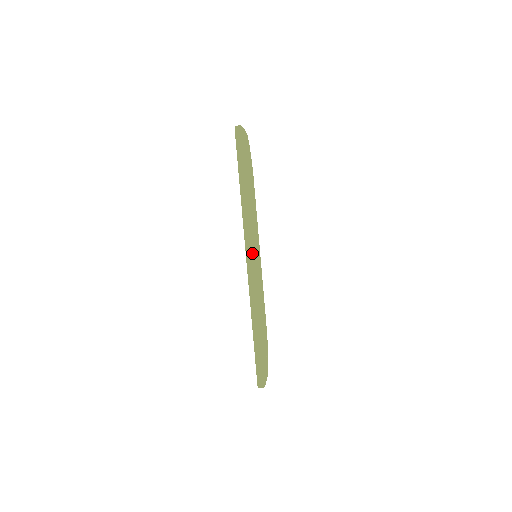
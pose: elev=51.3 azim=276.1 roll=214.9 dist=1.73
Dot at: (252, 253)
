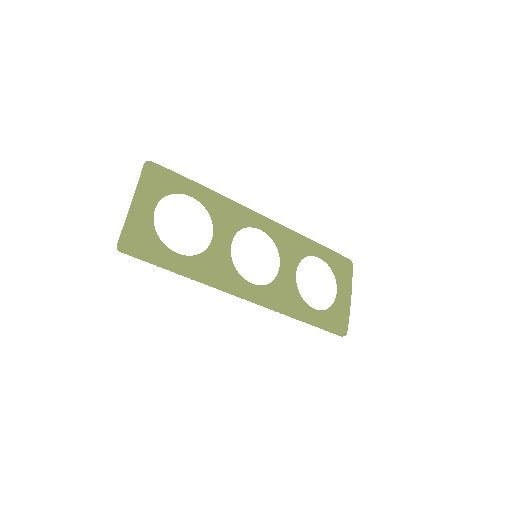
Dot at: (242, 297)
